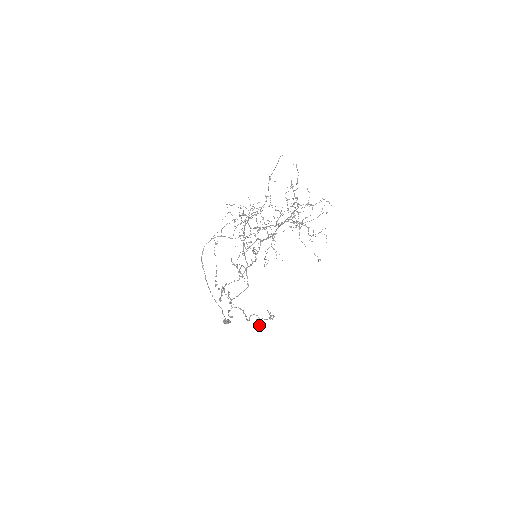
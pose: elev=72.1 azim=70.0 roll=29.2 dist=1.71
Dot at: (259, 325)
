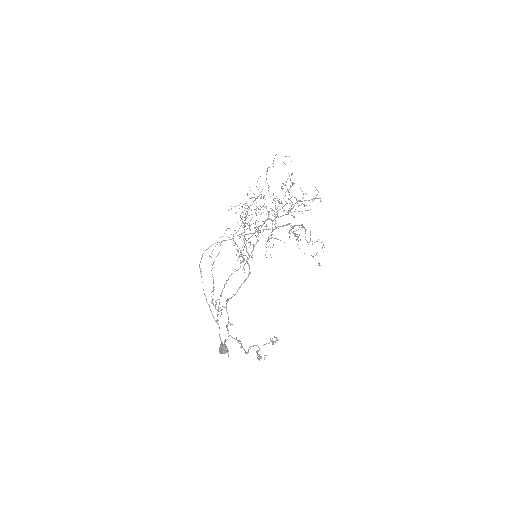
Dot at: (260, 357)
